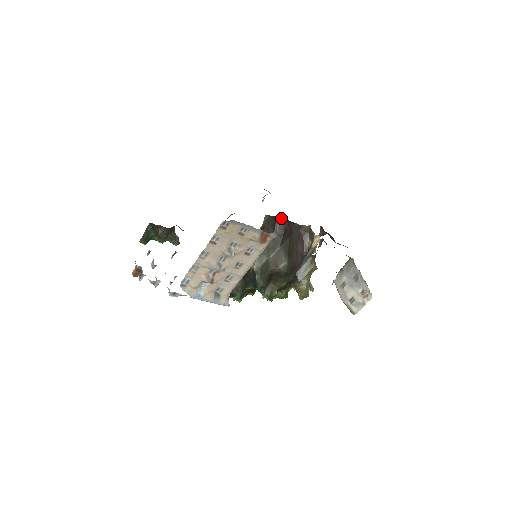
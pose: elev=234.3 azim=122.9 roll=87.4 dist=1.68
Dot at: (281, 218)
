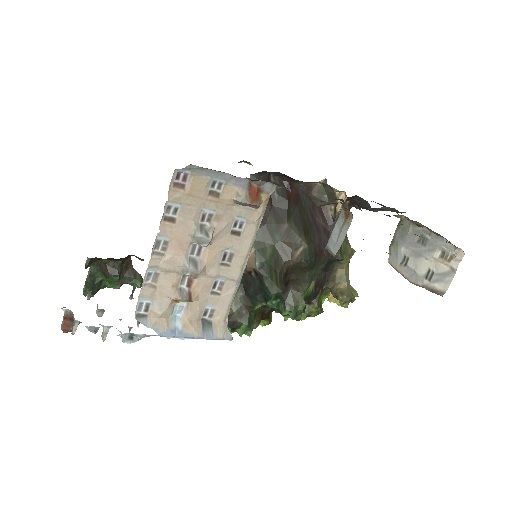
Dot at: (277, 179)
